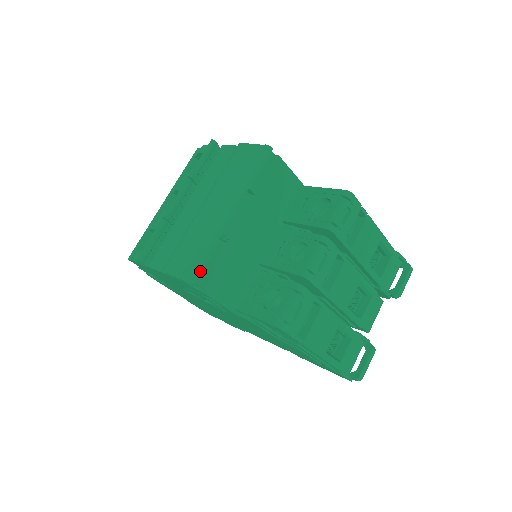
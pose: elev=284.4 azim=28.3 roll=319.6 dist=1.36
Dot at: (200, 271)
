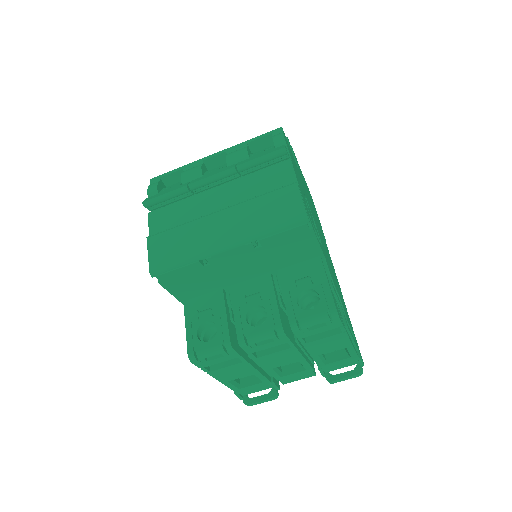
Dot at: (166, 271)
